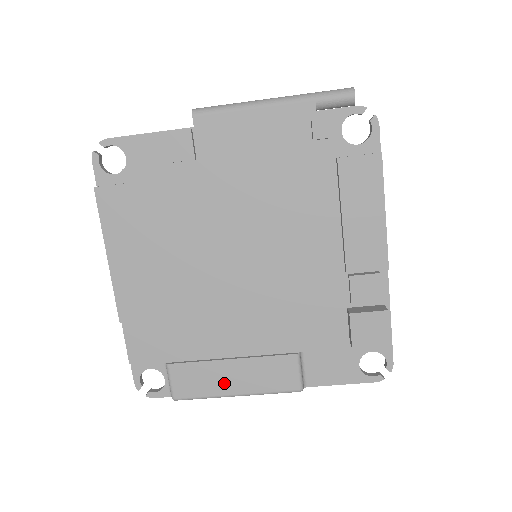
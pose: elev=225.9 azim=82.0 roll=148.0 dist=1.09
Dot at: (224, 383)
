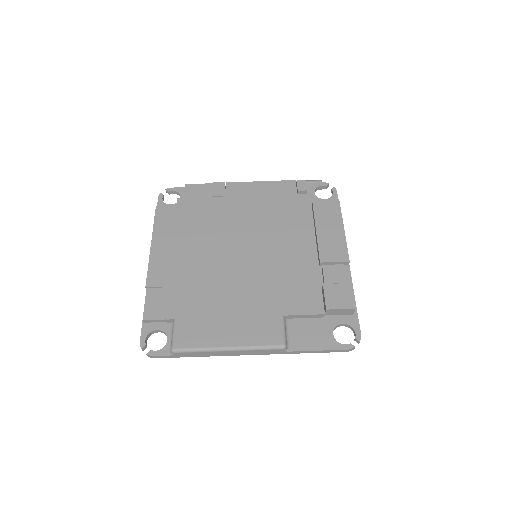
Dot at: (220, 336)
